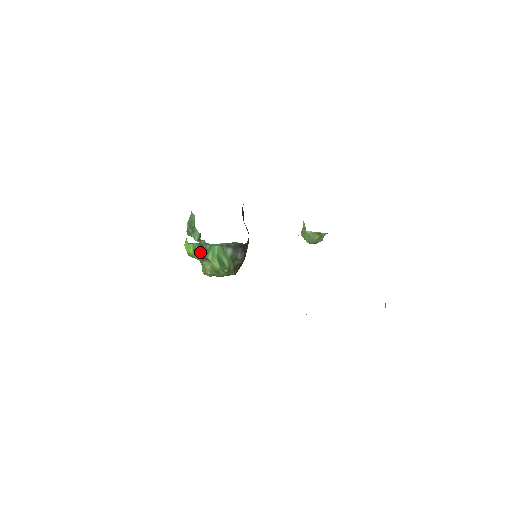
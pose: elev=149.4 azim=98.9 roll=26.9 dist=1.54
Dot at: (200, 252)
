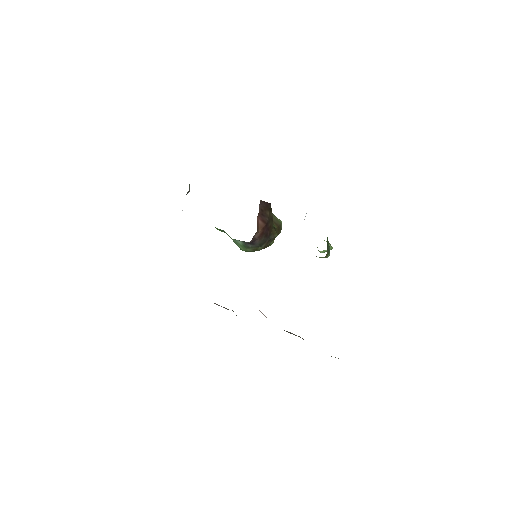
Dot at: (224, 232)
